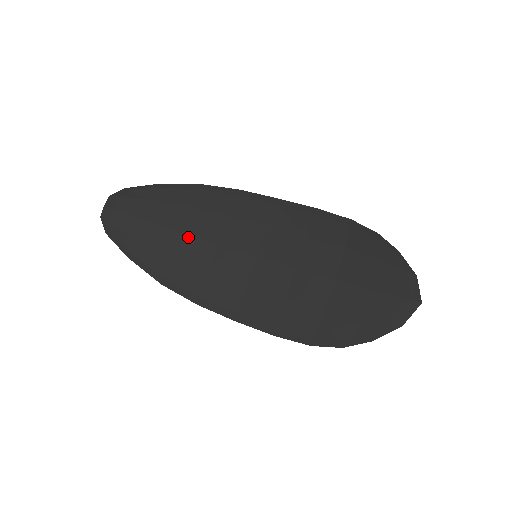
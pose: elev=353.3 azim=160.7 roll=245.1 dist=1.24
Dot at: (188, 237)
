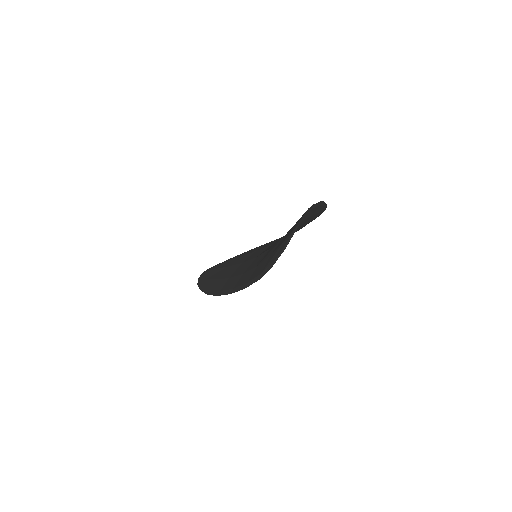
Dot at: (230, 267)
